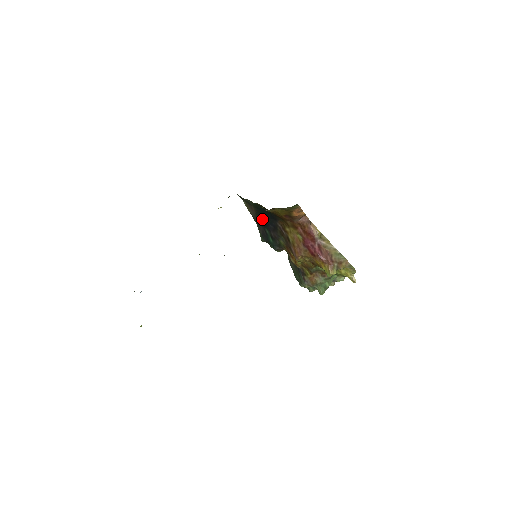
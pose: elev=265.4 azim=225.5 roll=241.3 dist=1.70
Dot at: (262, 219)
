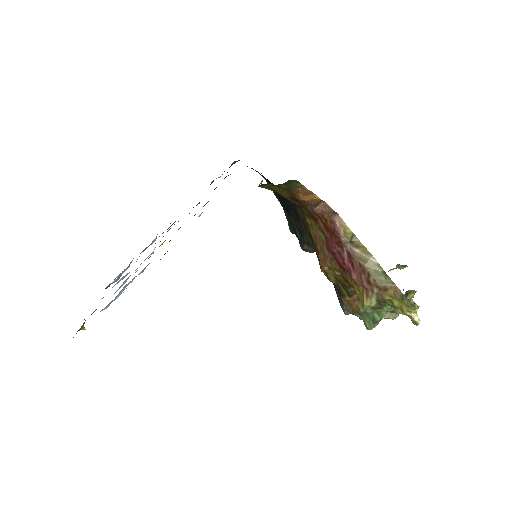
Dot at: (282, 200)
